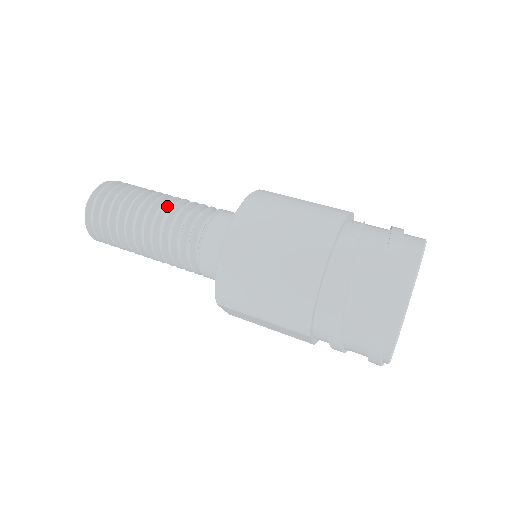
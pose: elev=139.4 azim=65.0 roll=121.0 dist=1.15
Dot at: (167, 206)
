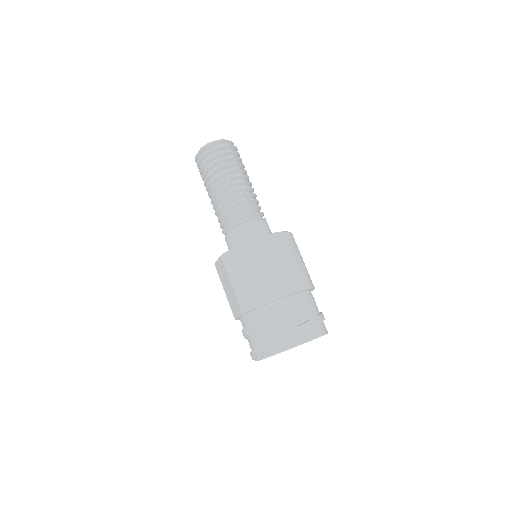
Dot at: (247, 189)
